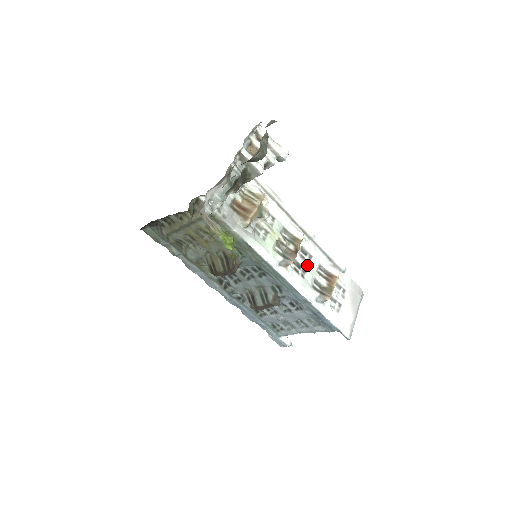
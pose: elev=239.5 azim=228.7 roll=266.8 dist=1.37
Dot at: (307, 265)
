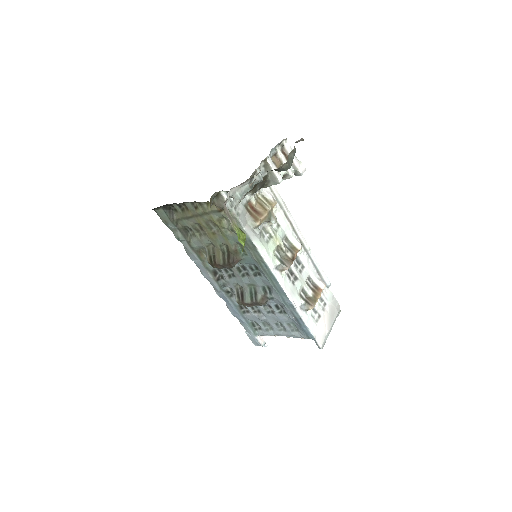
Dot at: (299, 274)
